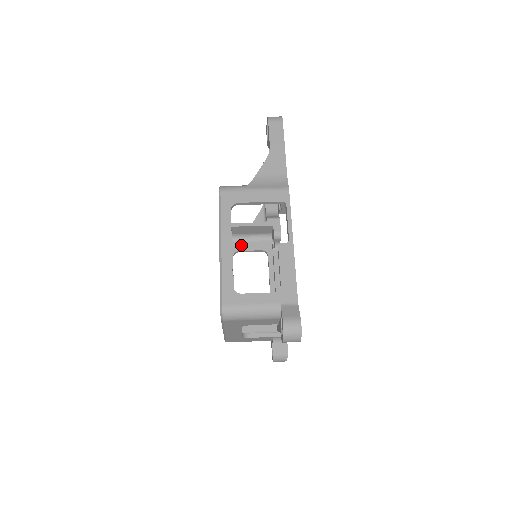
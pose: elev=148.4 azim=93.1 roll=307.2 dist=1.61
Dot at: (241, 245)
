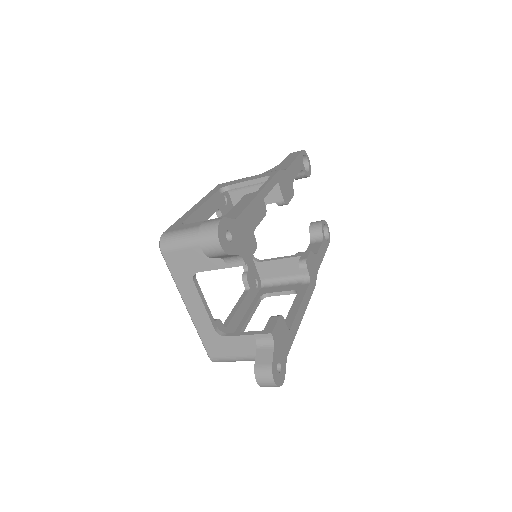
Dot at: (272, 289)
